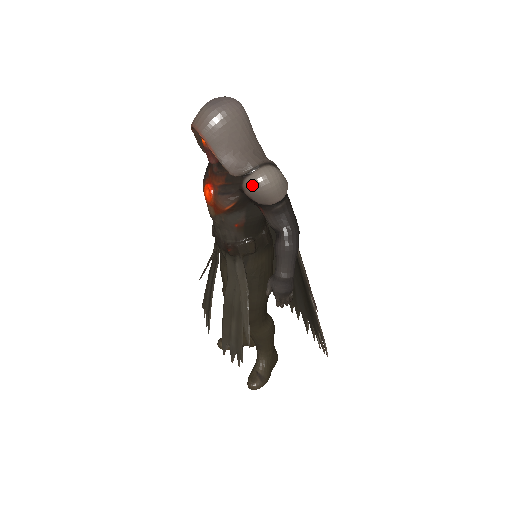
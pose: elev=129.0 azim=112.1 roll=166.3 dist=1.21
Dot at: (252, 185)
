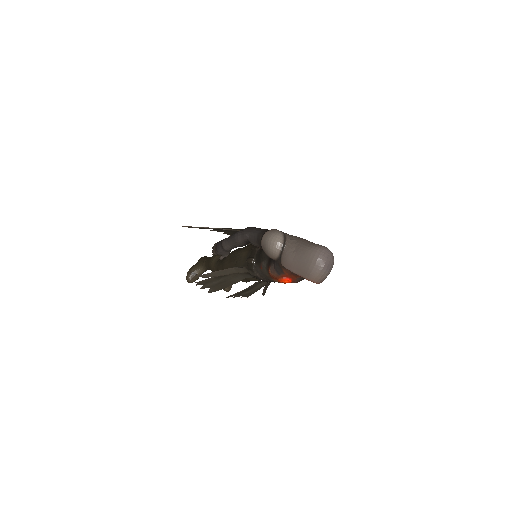
Dot at: occluded
